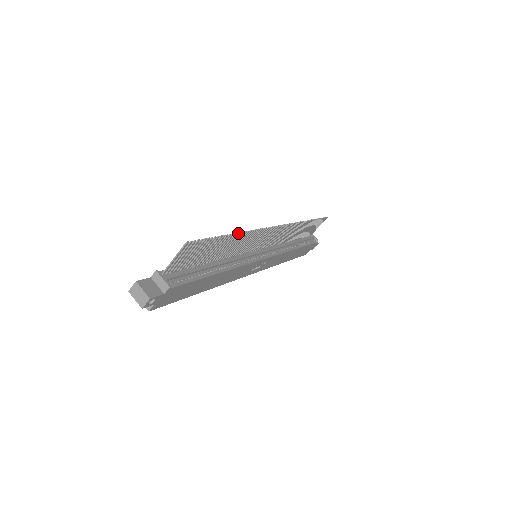
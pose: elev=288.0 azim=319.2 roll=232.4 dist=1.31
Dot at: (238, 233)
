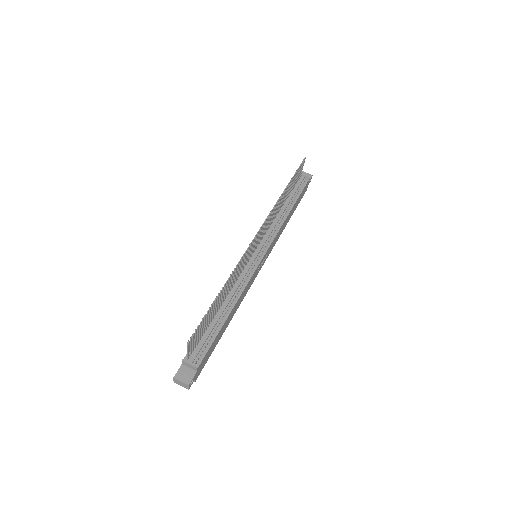
Dot at: (225, 285)
